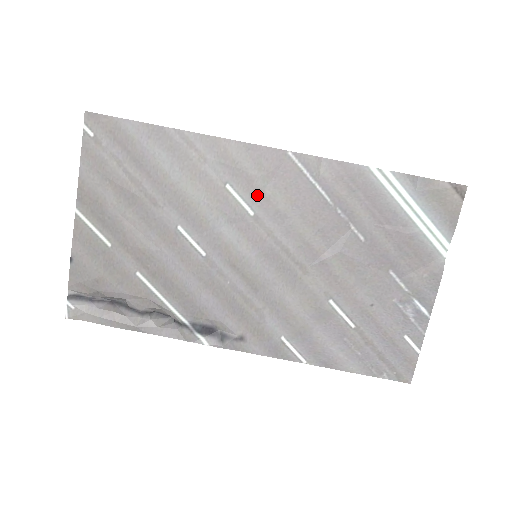
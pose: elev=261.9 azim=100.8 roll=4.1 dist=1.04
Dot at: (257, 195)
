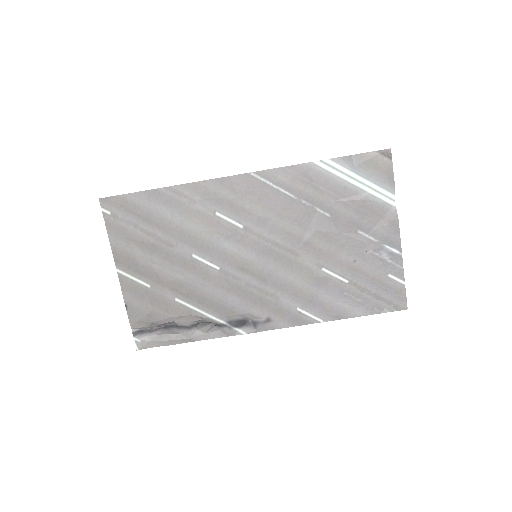
Dot at: (240, 212)
